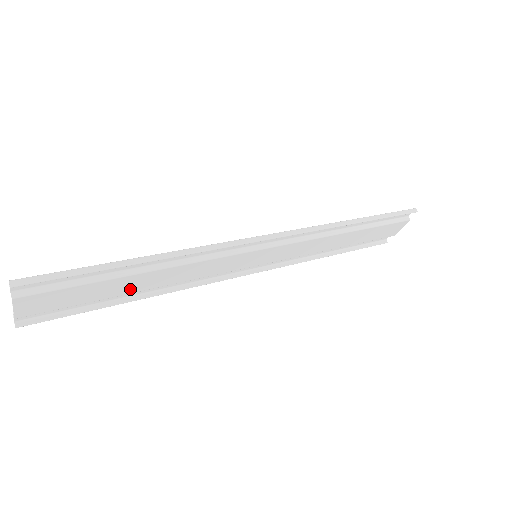
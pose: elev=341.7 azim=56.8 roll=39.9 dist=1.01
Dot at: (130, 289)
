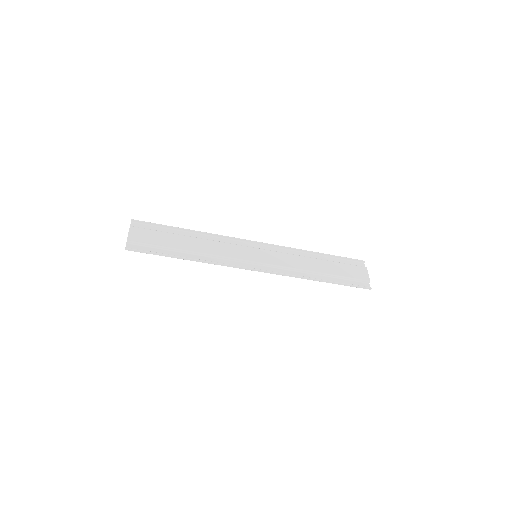
Dot at: (183, 246)
